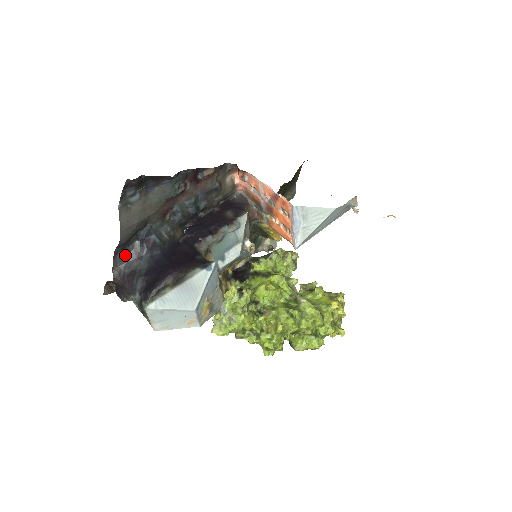
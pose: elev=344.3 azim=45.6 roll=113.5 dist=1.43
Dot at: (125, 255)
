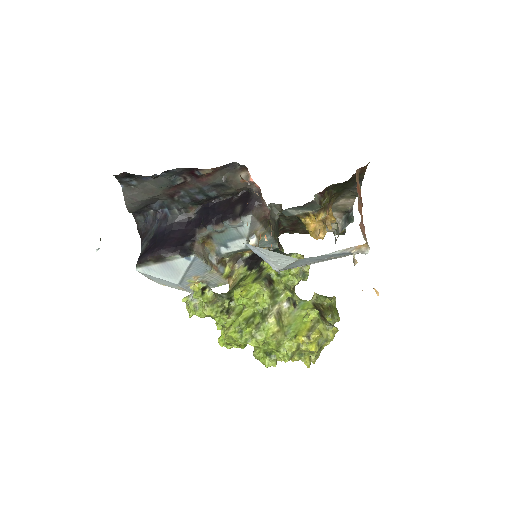
Dot at: (144, 218)
